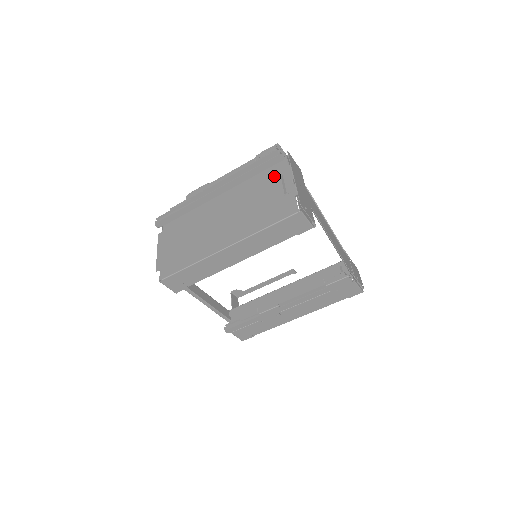
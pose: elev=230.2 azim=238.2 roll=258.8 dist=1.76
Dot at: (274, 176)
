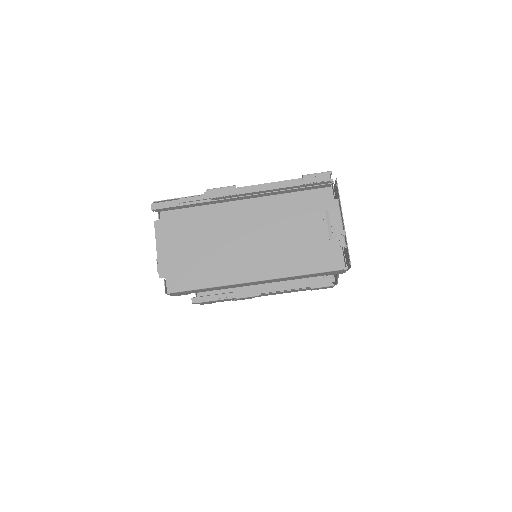
Dot at: (316, 205)
